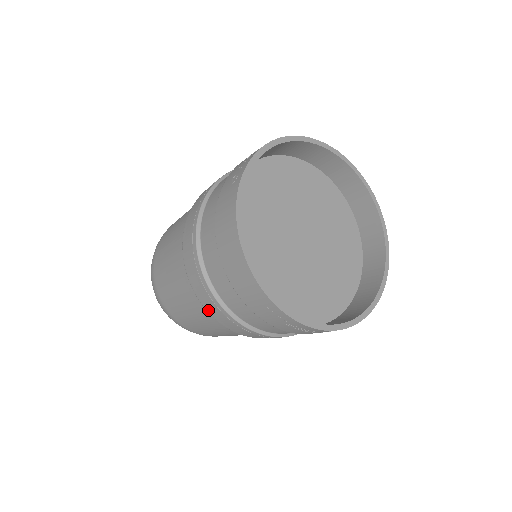
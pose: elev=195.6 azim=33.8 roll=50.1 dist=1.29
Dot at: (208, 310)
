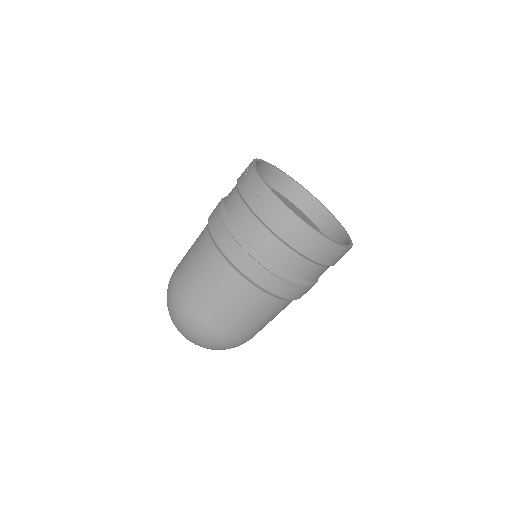
Dot at: occluded
